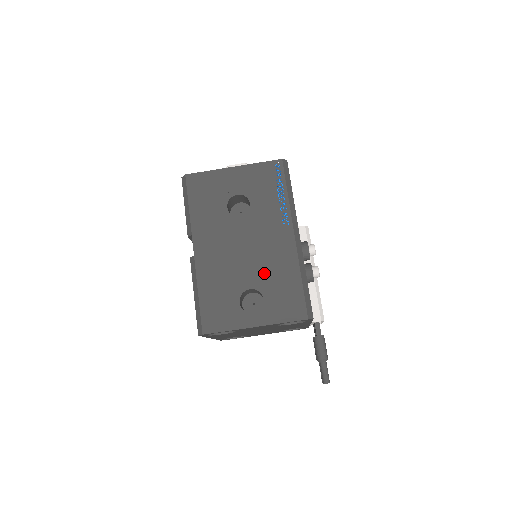
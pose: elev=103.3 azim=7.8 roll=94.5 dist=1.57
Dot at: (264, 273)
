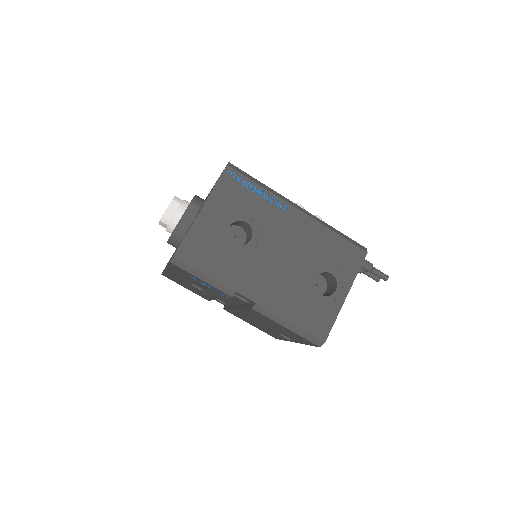
Dot at: (312, 257)
